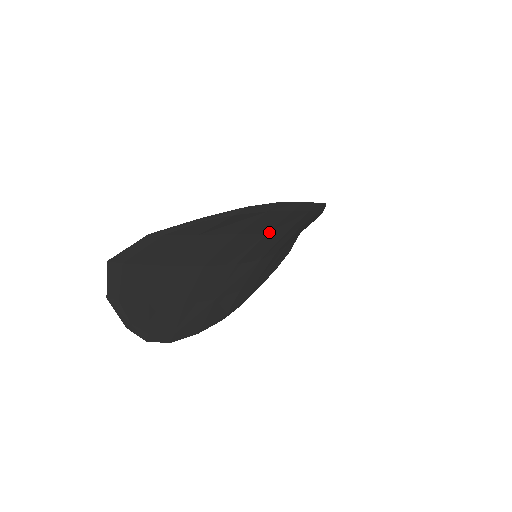
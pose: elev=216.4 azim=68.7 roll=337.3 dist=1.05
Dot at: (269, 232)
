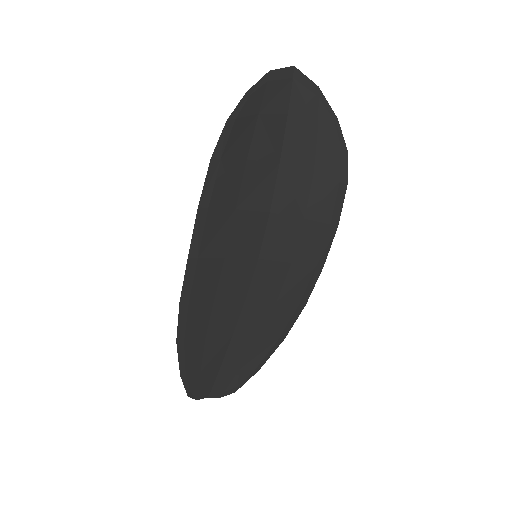
Dot at: (304, 222)
